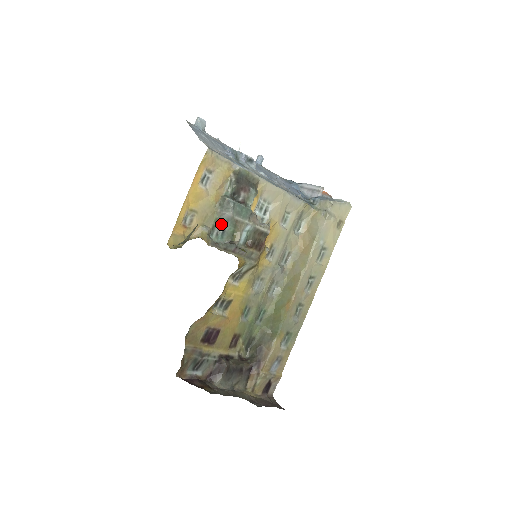
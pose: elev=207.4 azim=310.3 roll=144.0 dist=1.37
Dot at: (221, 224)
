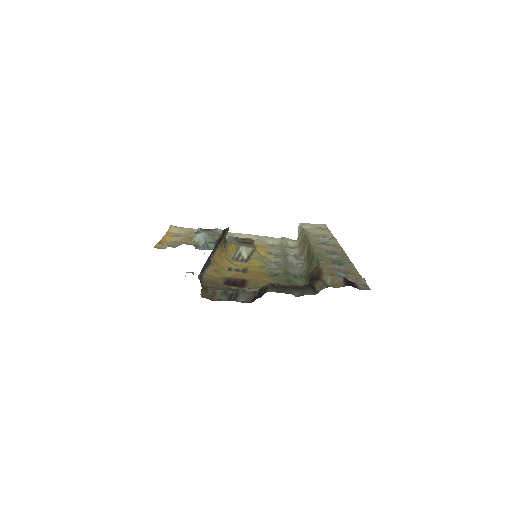
Dot at: (203, 244)
